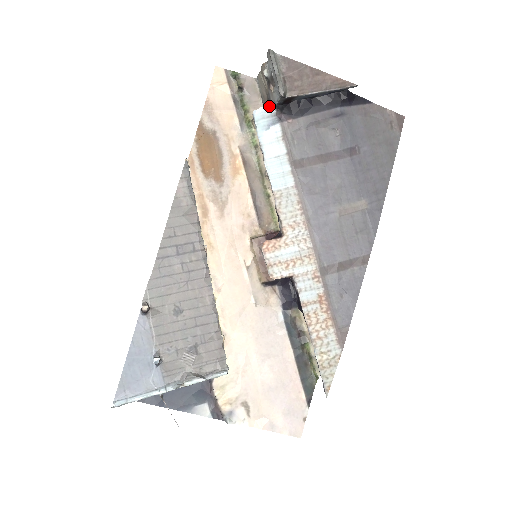
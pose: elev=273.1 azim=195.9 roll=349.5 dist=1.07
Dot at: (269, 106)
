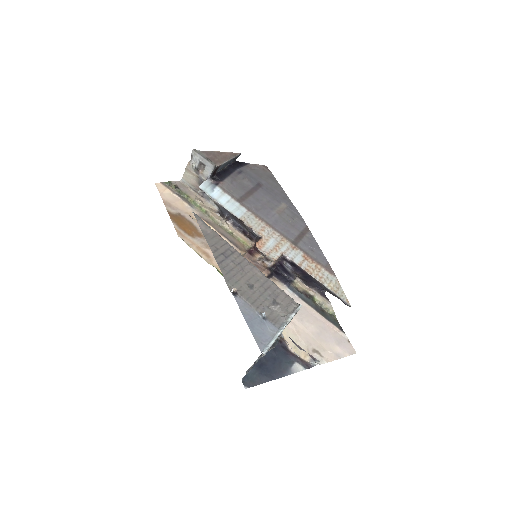
Dot at: (206, 181)
